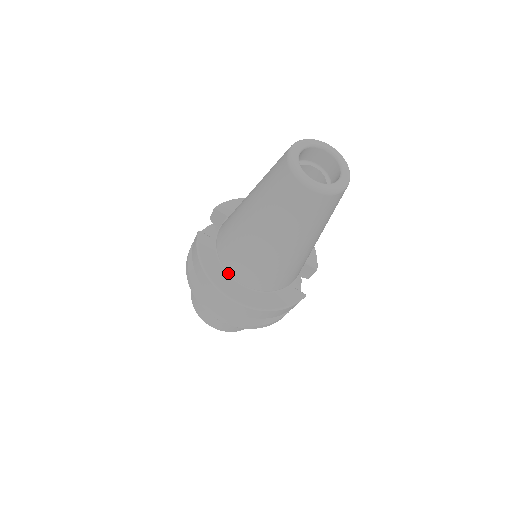
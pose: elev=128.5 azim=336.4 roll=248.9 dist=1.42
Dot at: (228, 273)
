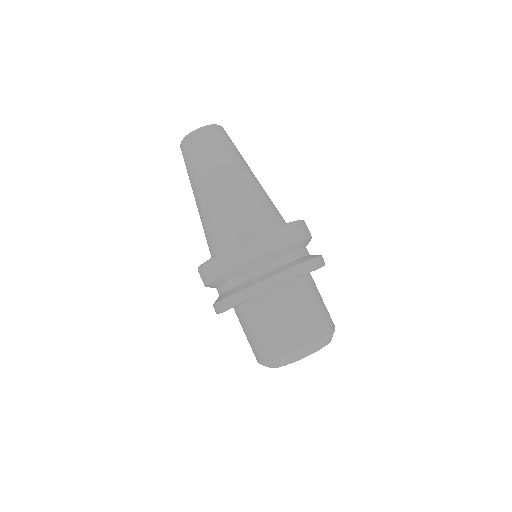
Dot at: occluded
